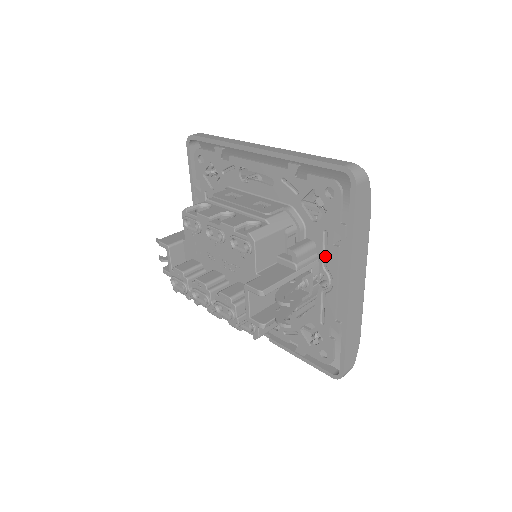
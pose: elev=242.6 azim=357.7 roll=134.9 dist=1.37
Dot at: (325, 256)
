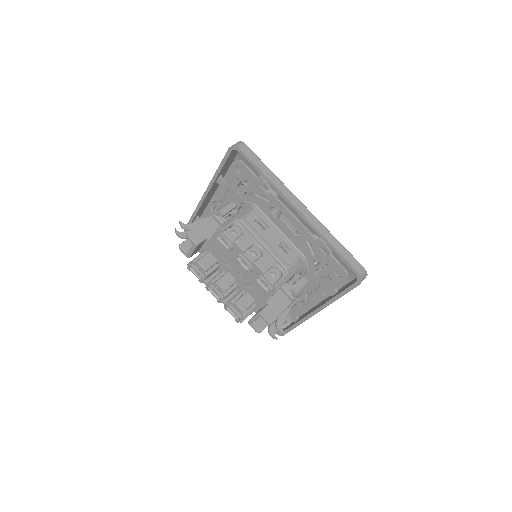
Dot at: (311, 291)
